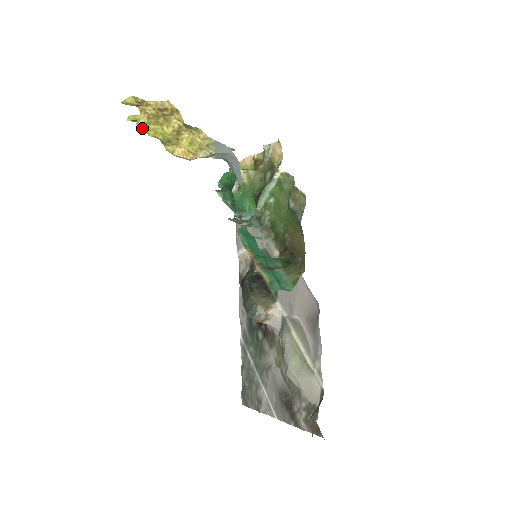
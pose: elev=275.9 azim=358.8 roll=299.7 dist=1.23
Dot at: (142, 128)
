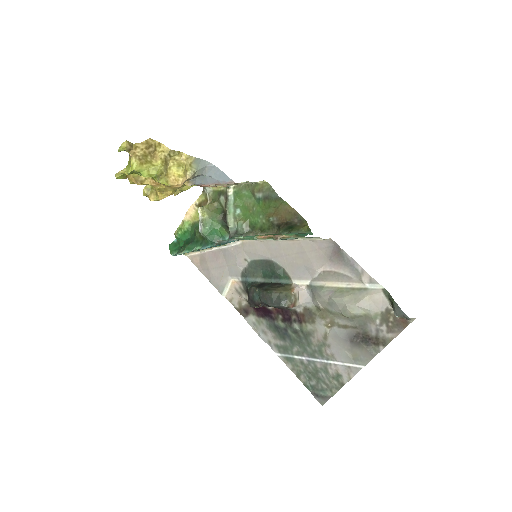
Dot at: (137, 171)
